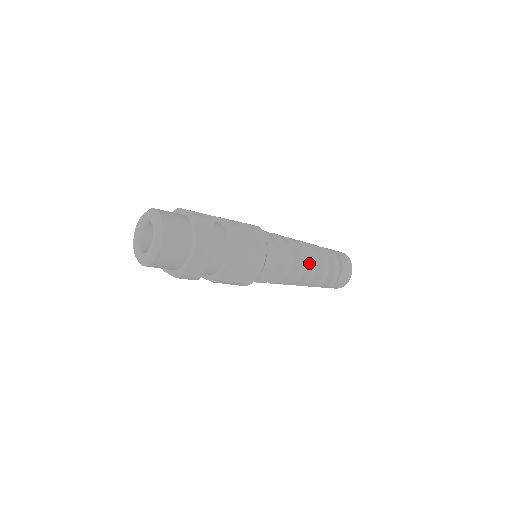
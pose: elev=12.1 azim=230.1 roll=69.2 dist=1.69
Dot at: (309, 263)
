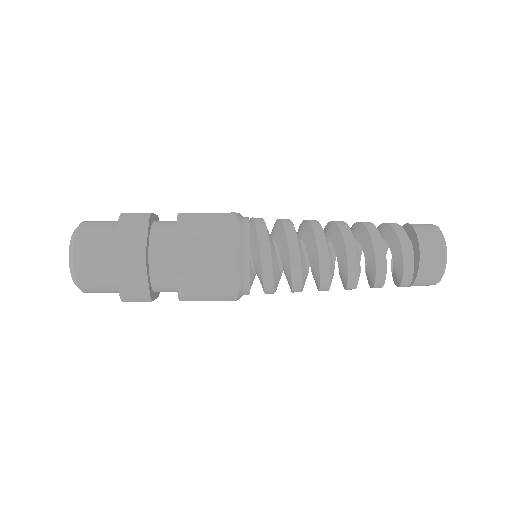
Dot at: (342, 250)
